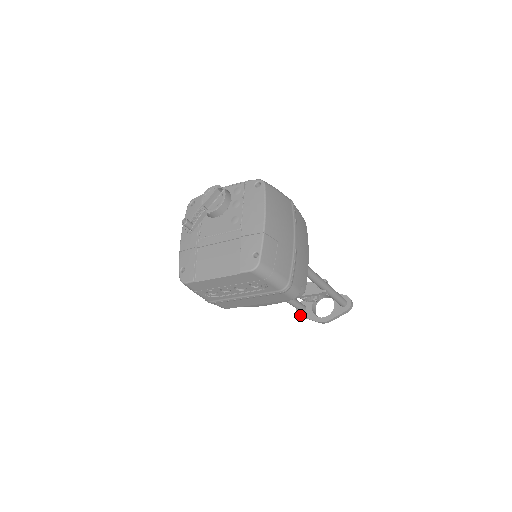
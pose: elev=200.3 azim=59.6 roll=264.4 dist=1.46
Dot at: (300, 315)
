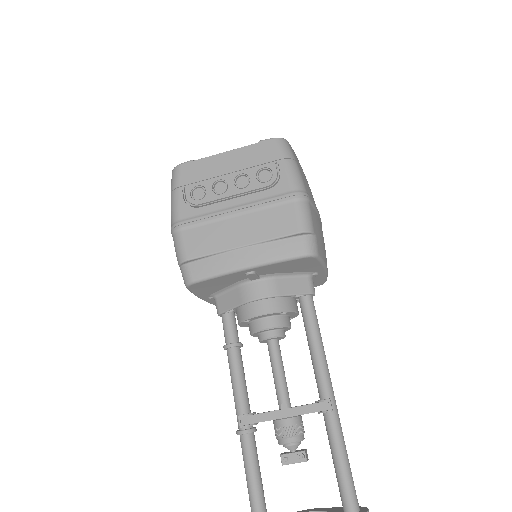
Dot at: out of frame
